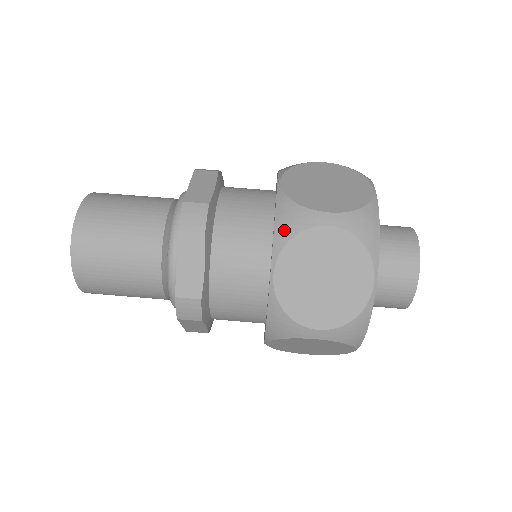
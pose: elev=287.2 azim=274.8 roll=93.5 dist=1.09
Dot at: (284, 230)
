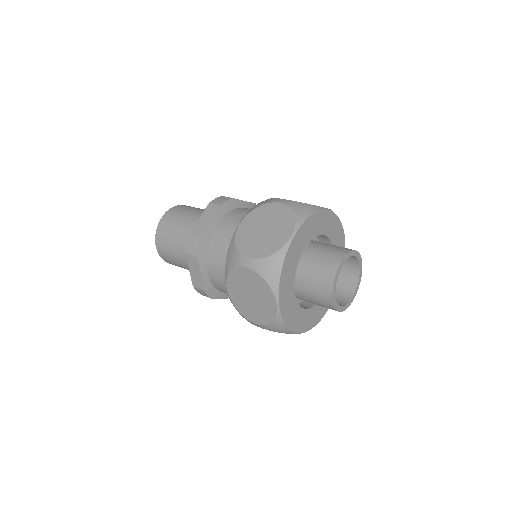
Dot at: (258, 205)
